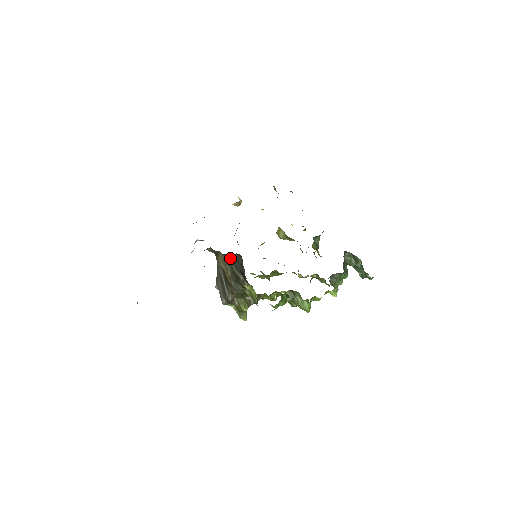
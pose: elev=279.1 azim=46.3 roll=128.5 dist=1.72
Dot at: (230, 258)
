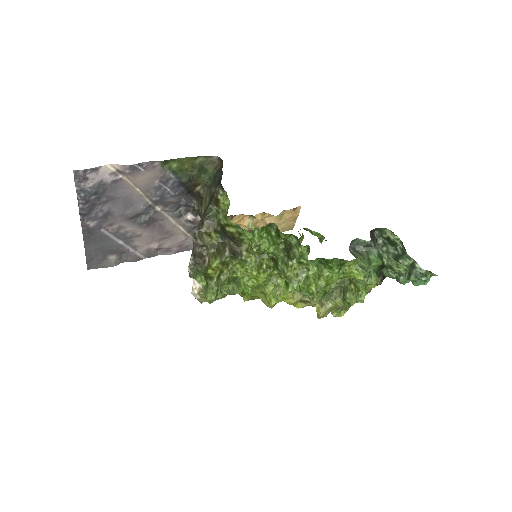
Dot at: (212, 180)
